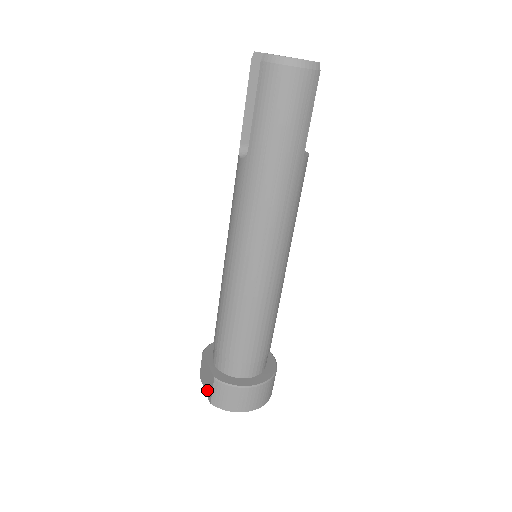
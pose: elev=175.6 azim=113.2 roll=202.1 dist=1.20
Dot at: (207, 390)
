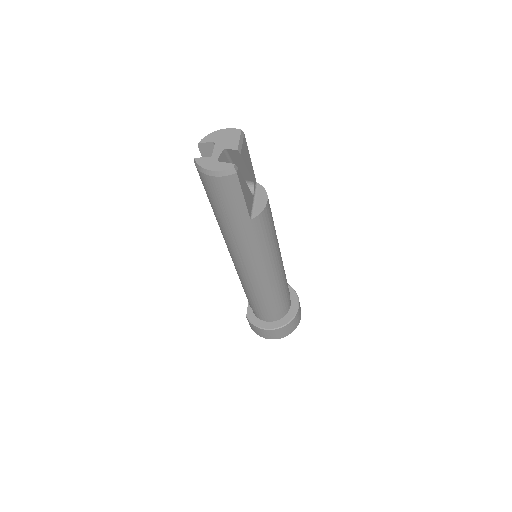
Dot at: occluded
